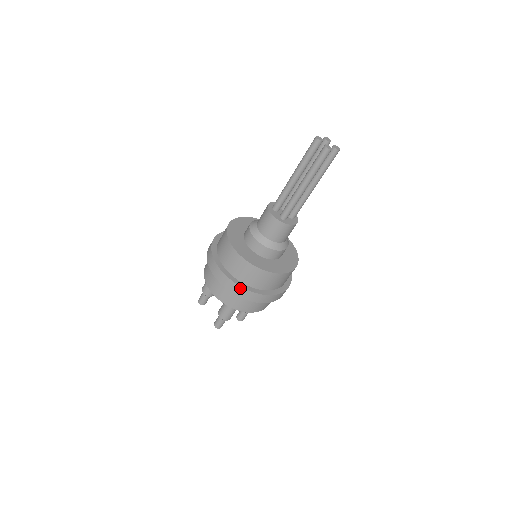
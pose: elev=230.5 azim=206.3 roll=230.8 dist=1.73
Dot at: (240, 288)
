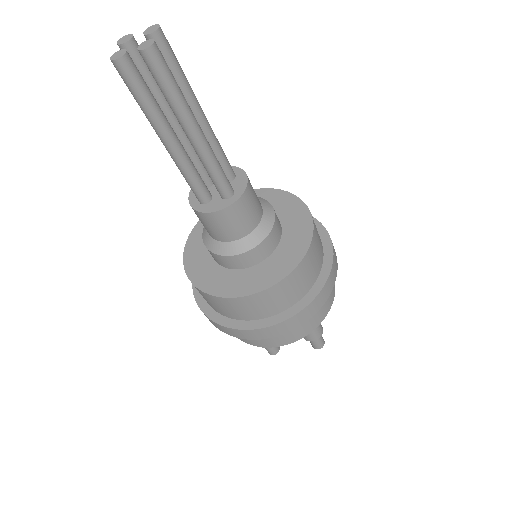
Dot at: (305, 310)
